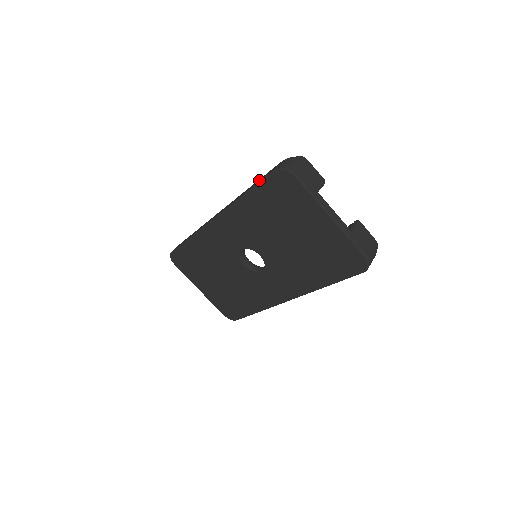
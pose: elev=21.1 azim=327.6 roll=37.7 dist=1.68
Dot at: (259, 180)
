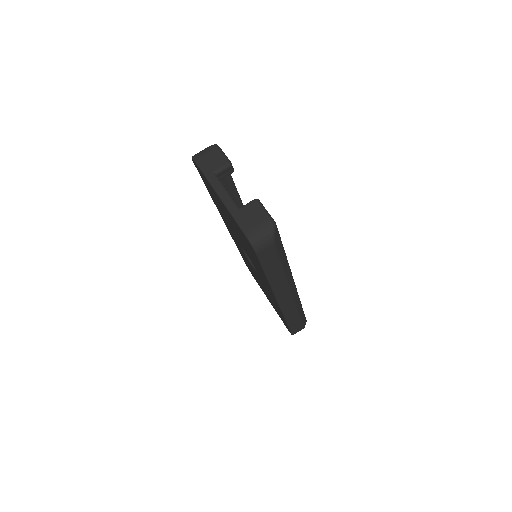
Dot at: occluded
